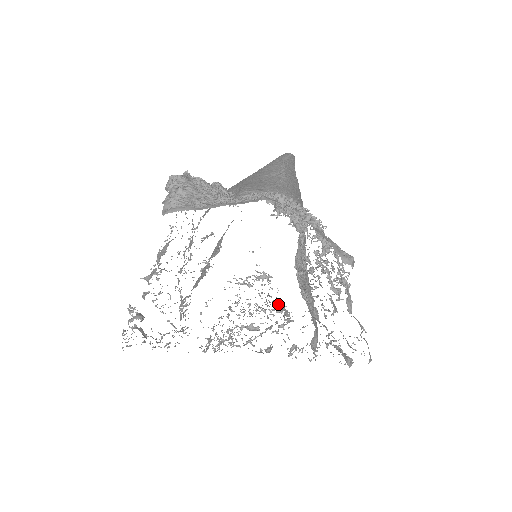
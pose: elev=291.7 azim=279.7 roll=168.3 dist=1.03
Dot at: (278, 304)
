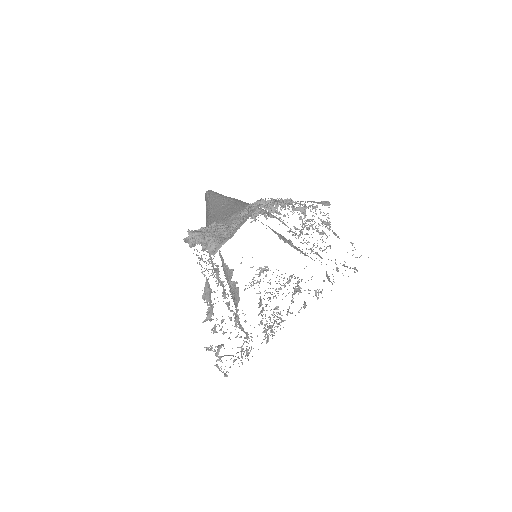
Dot at: occluded
